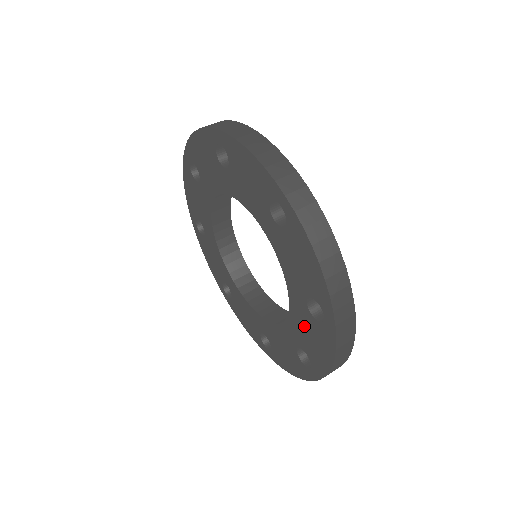
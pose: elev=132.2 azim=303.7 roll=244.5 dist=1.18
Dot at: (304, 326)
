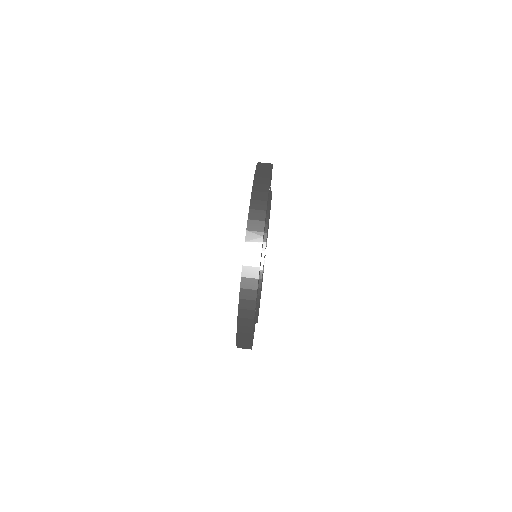
Dot at: occluded
